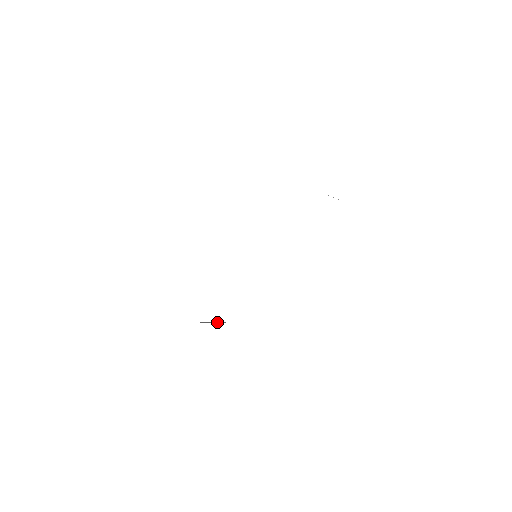
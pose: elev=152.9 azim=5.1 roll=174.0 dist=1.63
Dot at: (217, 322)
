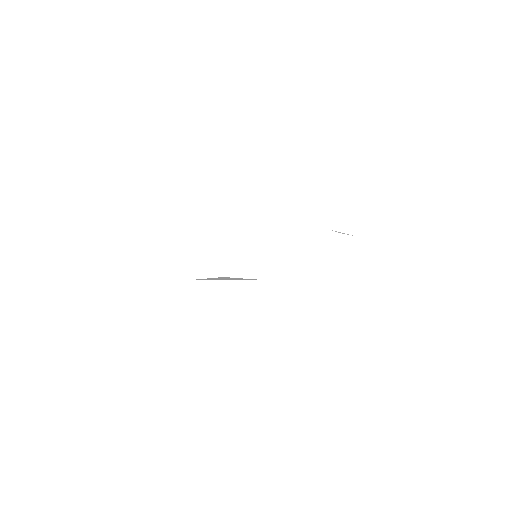
Dot at: (223, 279)
